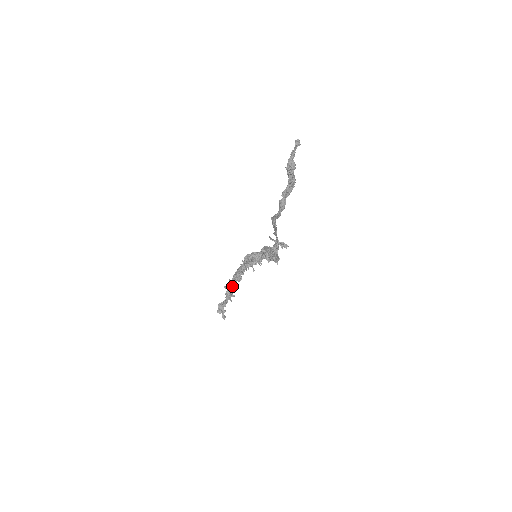
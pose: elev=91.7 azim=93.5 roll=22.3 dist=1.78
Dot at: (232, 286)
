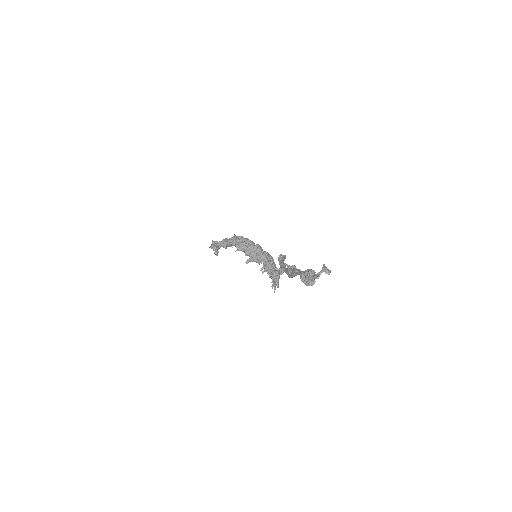
Dot at: (228, 245)
